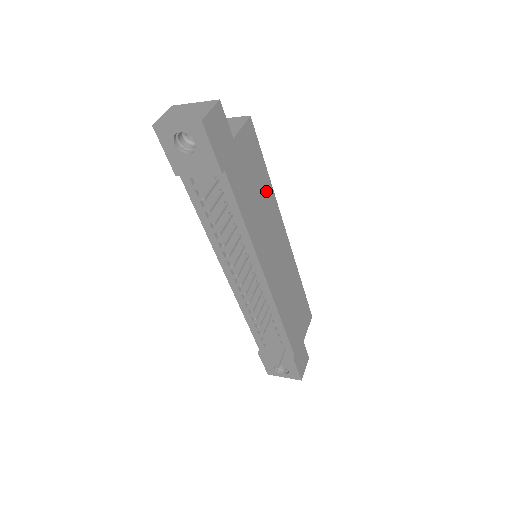
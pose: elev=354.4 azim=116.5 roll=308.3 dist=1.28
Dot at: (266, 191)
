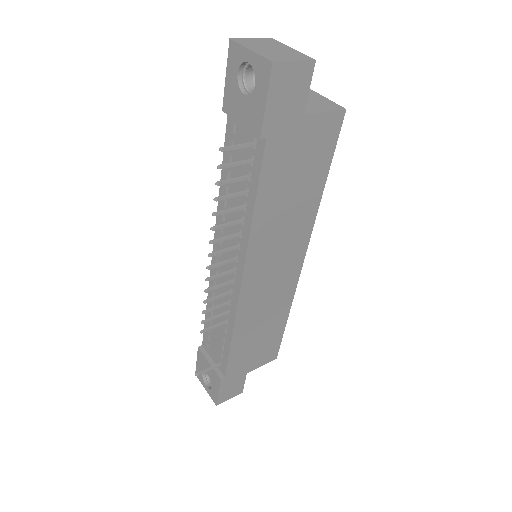
Dot at: (309, 200)
